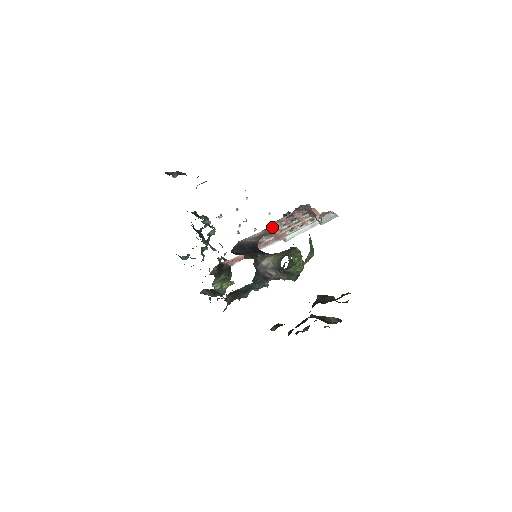
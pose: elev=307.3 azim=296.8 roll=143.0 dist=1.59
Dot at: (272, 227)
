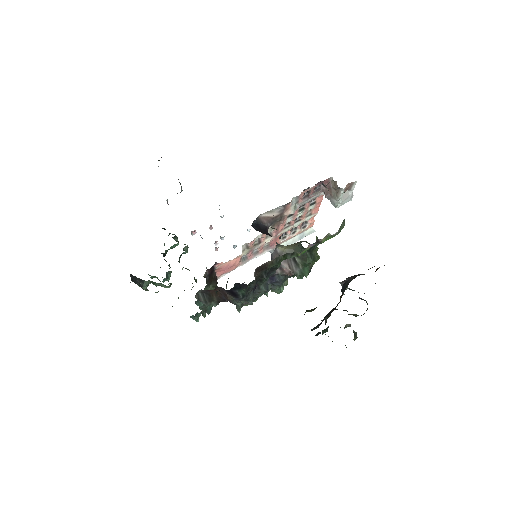
Dot at: (288, 208)
